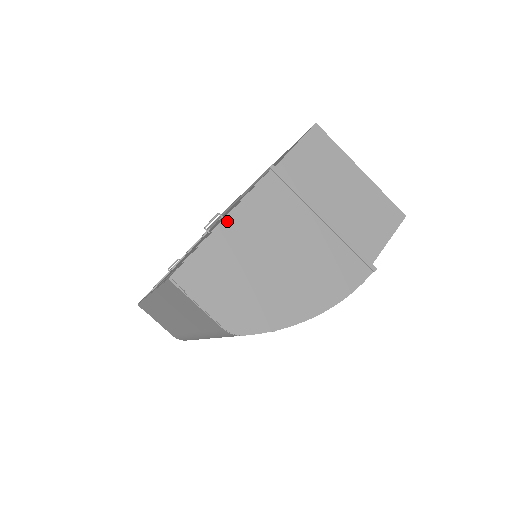
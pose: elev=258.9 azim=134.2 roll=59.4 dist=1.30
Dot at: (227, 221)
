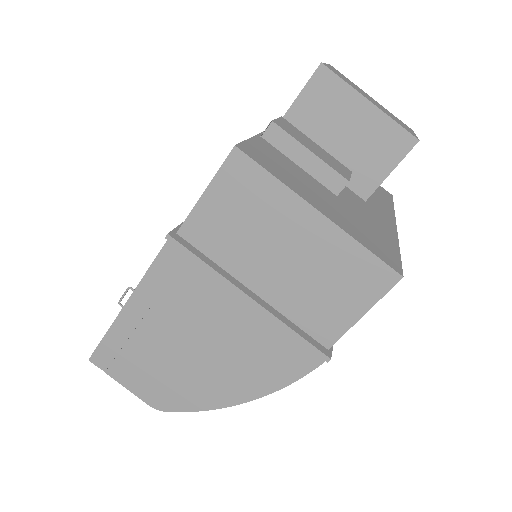
Dot at: (128, 306)
